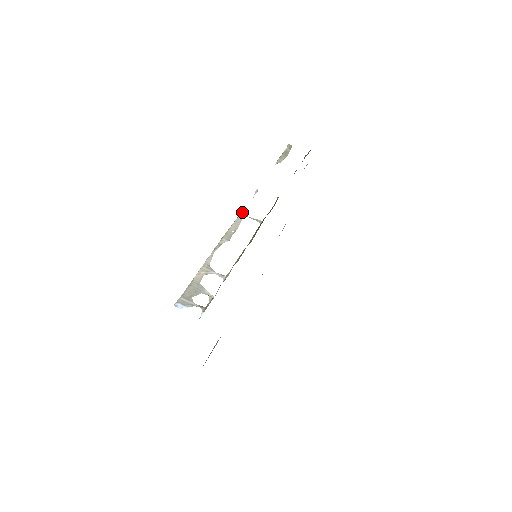
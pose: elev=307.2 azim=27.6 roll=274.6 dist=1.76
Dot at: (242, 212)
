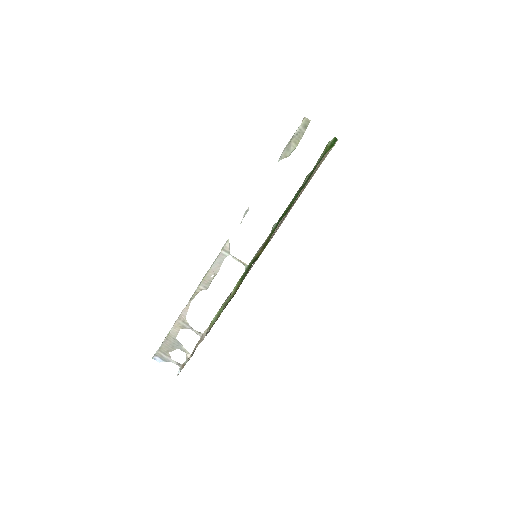
Dot at: (224, 248)
